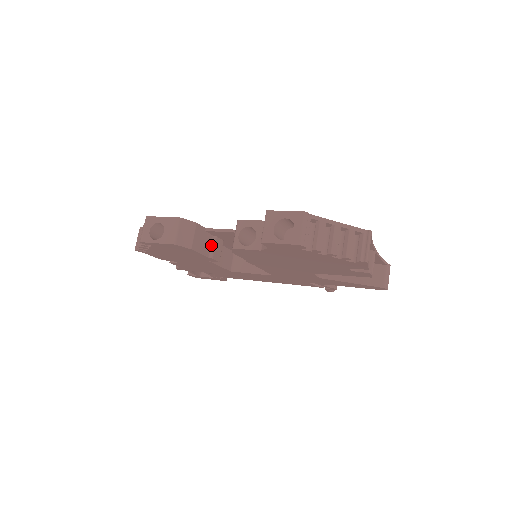
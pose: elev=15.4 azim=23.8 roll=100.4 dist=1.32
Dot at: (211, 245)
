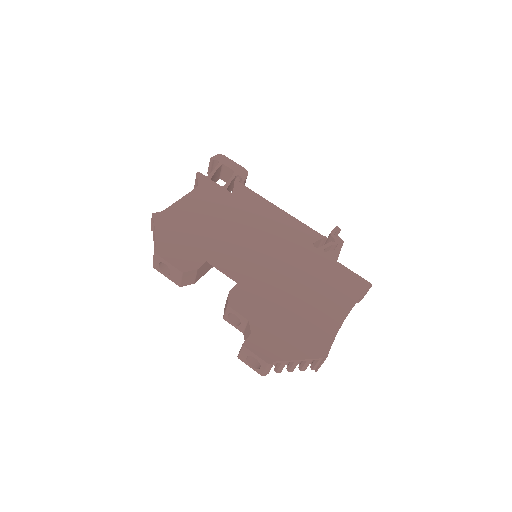
Dot at: occluded
